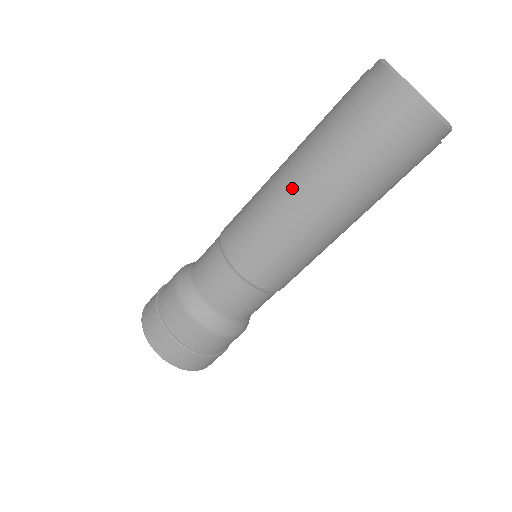
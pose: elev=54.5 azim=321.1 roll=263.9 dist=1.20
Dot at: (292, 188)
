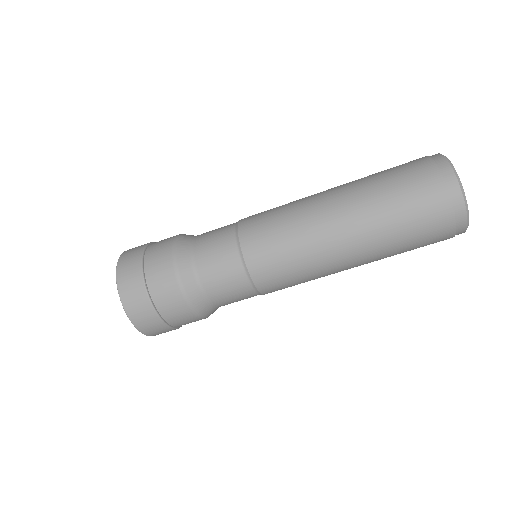
Dot at: (332, 216)
